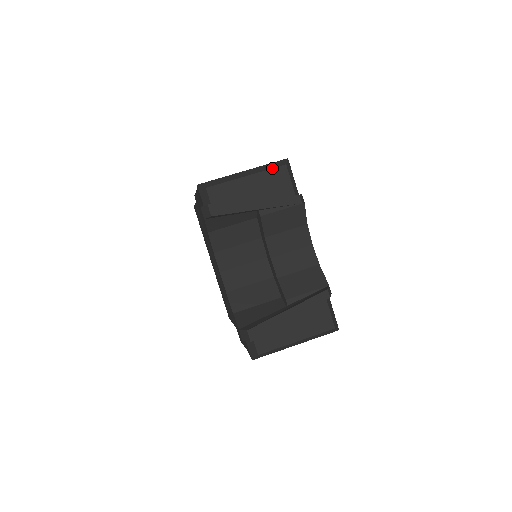
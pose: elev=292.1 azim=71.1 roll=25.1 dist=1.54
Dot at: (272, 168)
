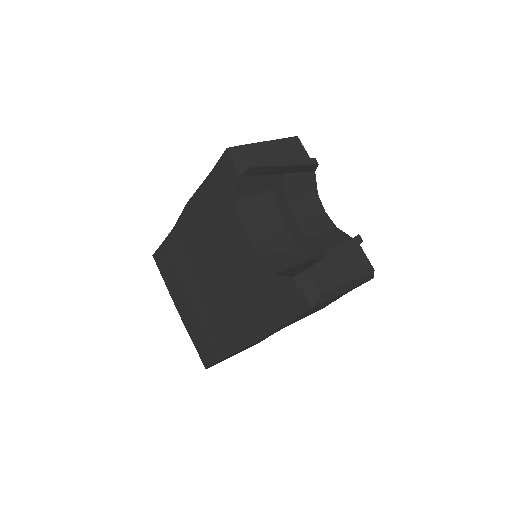
Dot at: (288, 137)
